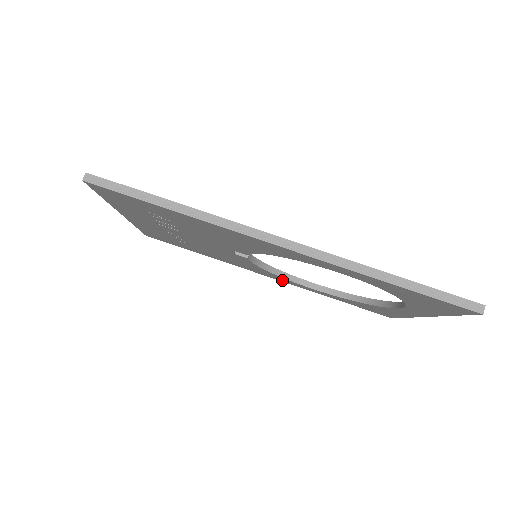
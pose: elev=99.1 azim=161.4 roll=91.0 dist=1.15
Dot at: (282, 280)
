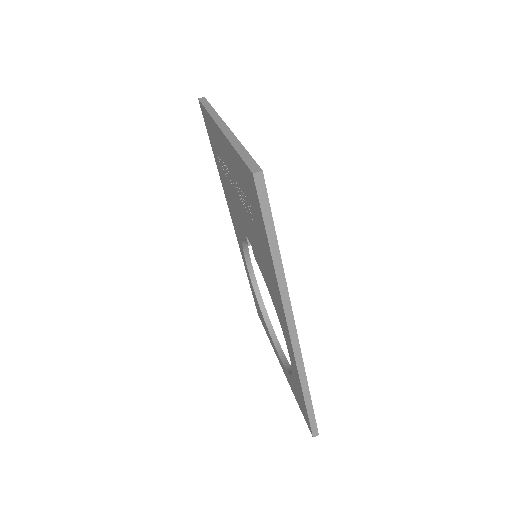
Dot at: (238, 240)
